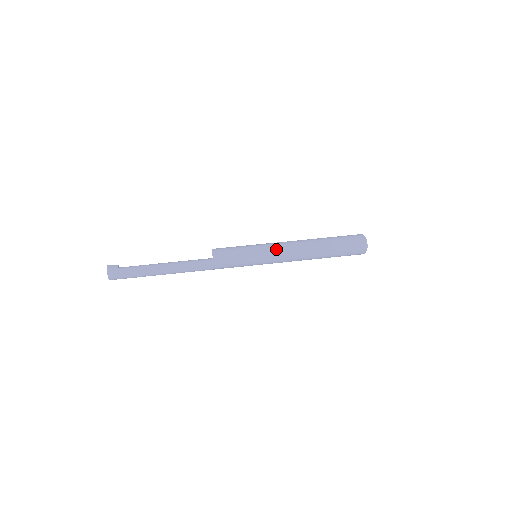
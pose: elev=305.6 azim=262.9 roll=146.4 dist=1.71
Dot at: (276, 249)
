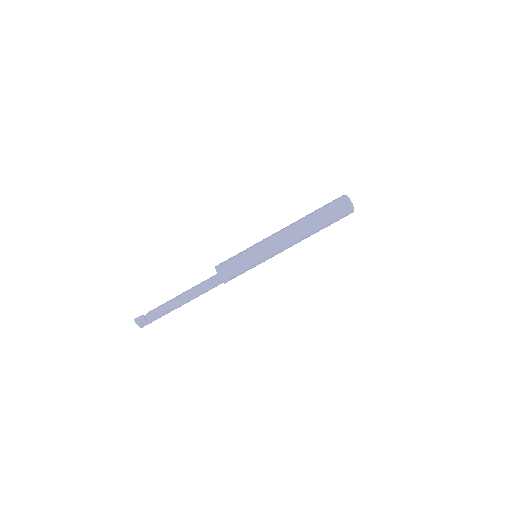
Dot at: (274, 250)
